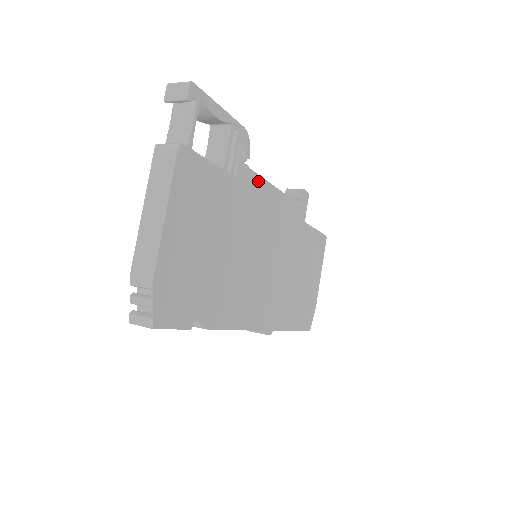
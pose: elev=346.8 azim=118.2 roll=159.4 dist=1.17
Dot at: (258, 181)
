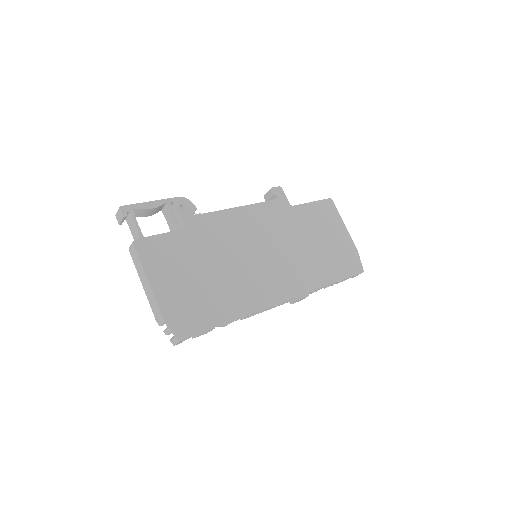
Dot at: (216, 215)
